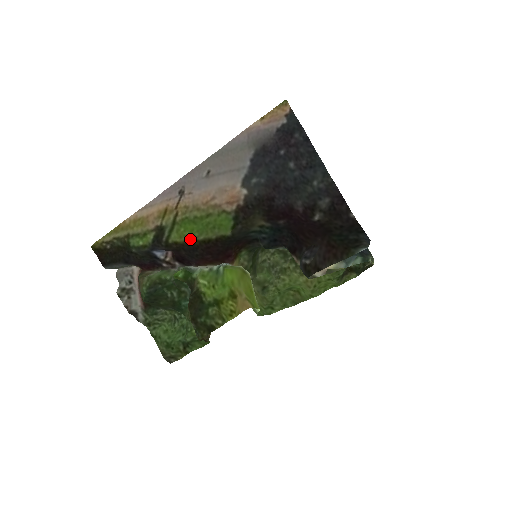
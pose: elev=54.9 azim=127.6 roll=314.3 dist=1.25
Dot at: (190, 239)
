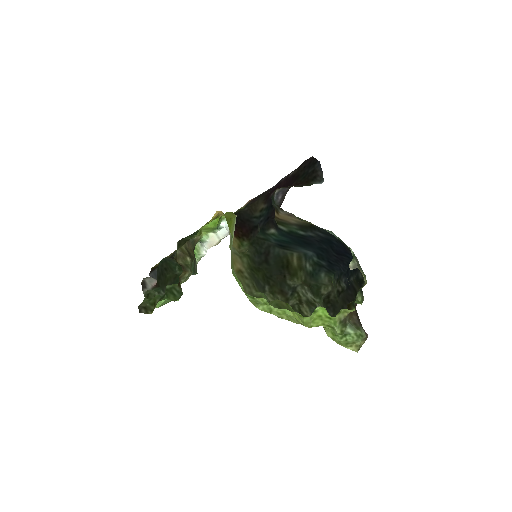
Dot at: occluded
